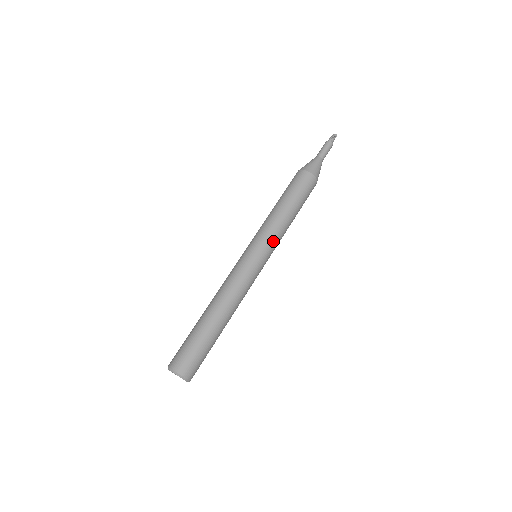
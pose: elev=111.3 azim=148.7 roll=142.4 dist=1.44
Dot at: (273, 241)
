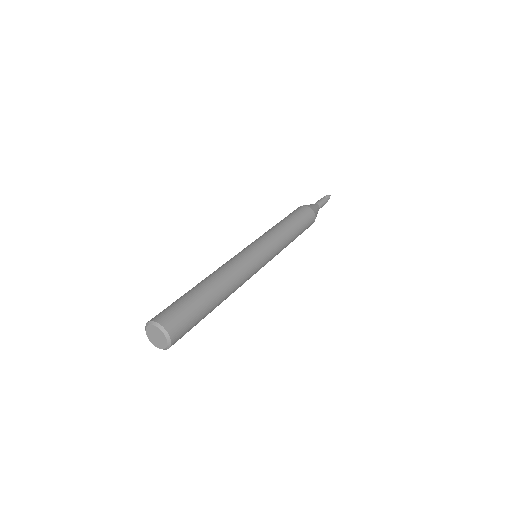
Dot at: (274, 242)
